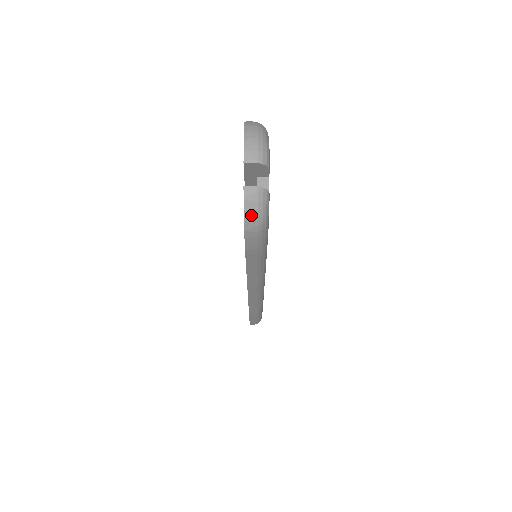
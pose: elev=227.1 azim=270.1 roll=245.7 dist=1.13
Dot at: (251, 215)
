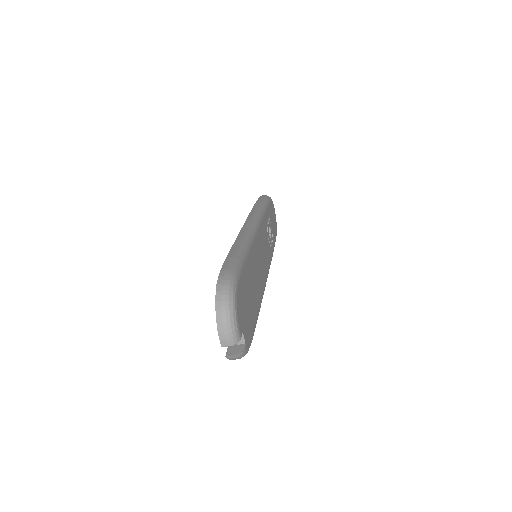
Dot at: occluded
